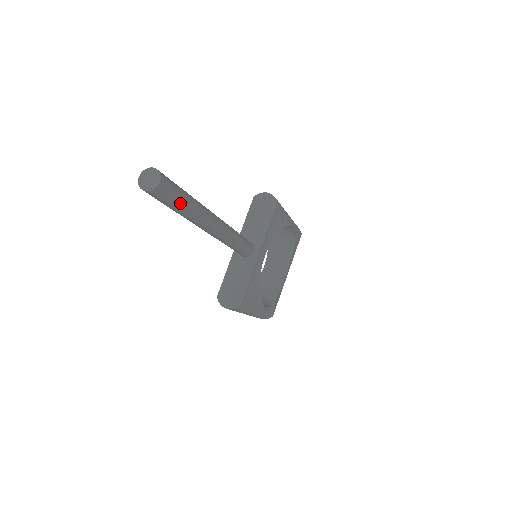
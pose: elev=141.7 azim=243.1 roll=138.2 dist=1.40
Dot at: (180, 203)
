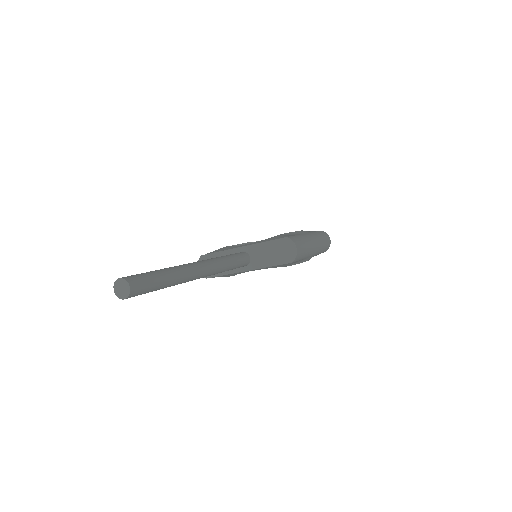
Dot at: occluded
